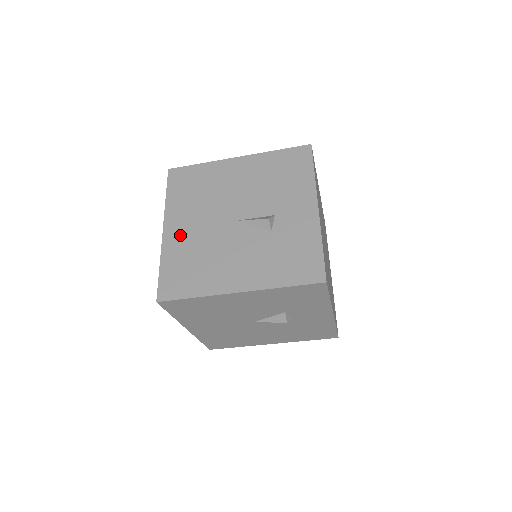
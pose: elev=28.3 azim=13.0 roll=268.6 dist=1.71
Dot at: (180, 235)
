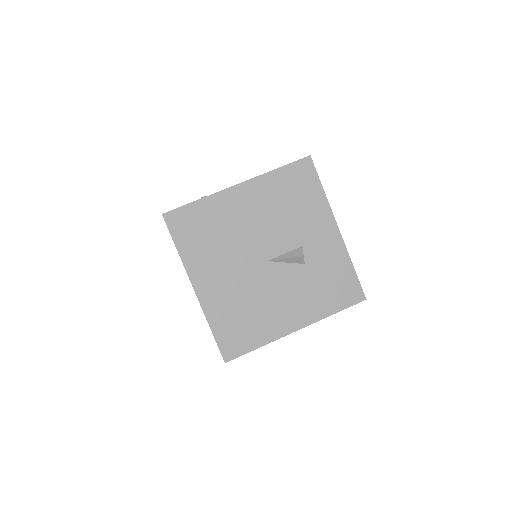
Dot at: (216, 291)
